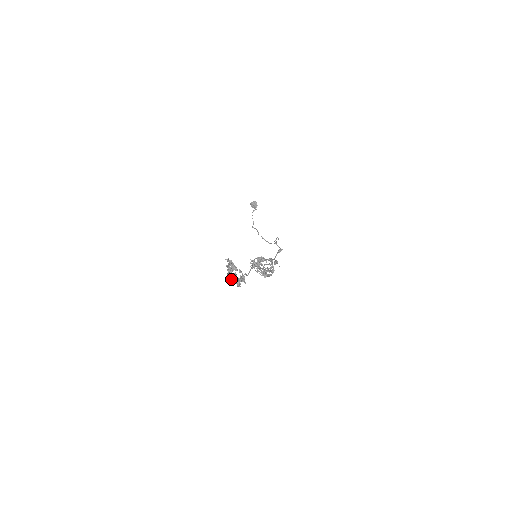
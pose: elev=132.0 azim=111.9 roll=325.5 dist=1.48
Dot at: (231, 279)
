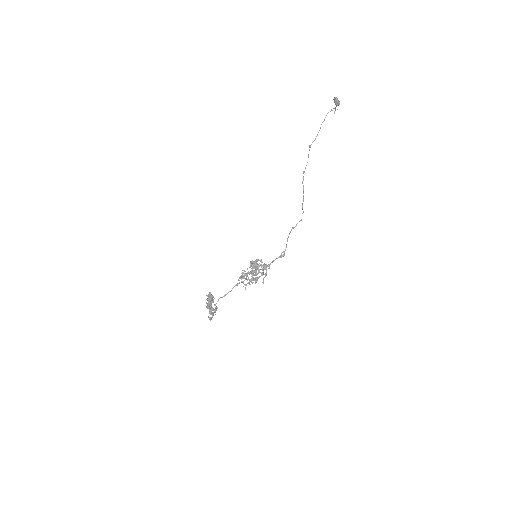
Dot at: occluded
